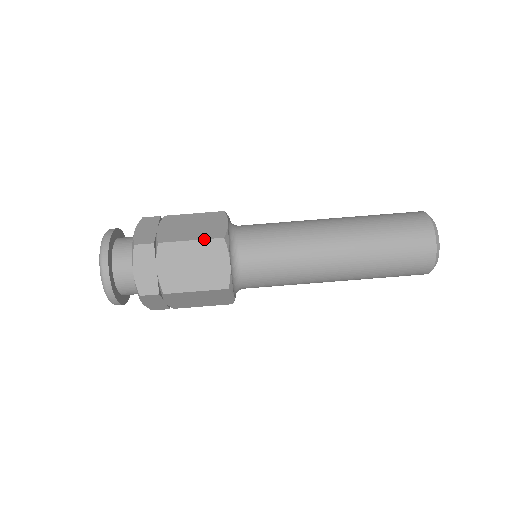
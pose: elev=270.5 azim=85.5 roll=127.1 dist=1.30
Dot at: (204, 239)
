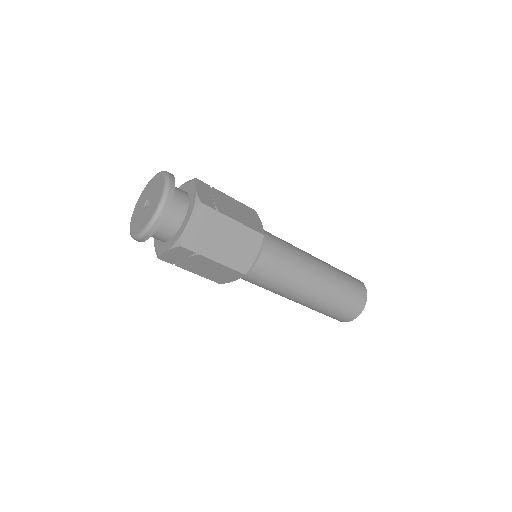
Dot at: (251, 228)
